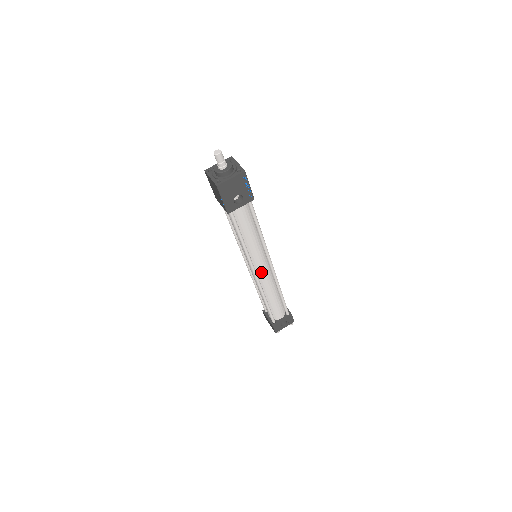
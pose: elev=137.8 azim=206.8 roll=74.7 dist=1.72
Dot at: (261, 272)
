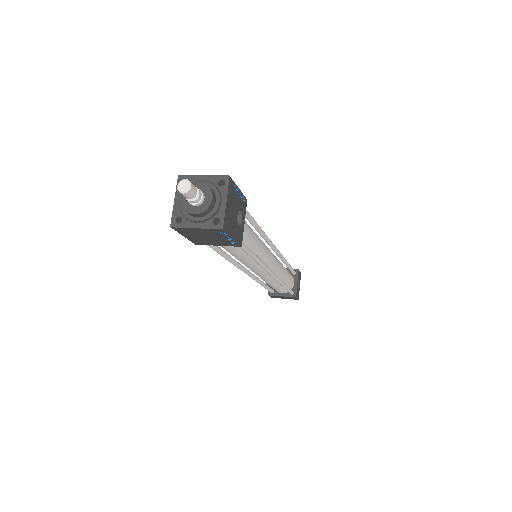
Dot at: (273, 265)
